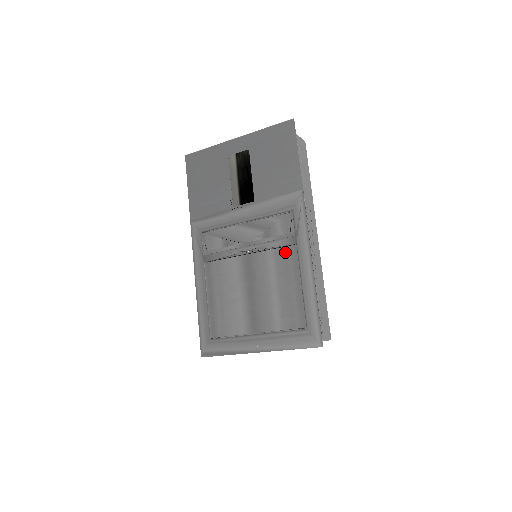
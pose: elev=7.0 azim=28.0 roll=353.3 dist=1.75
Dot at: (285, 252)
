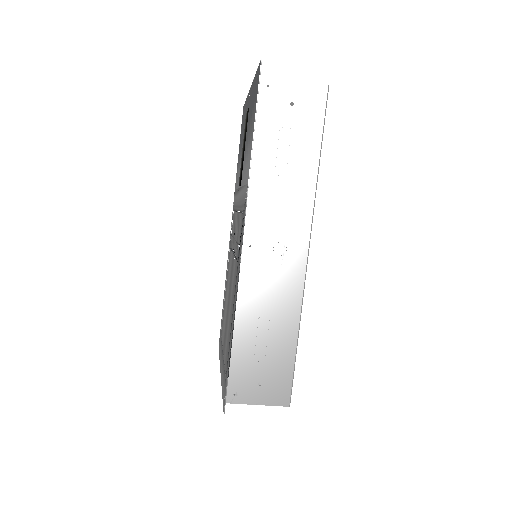
Dot at: (236, 268)
